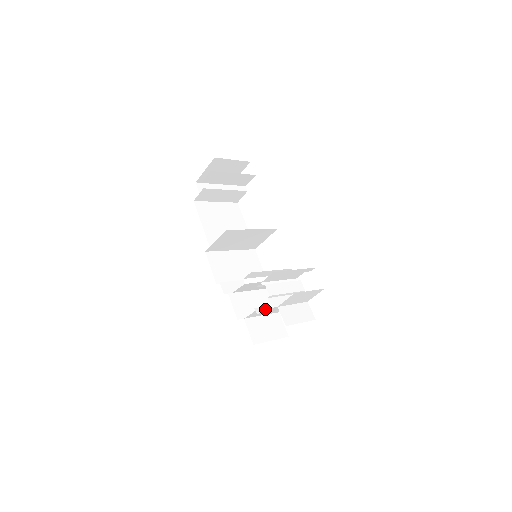
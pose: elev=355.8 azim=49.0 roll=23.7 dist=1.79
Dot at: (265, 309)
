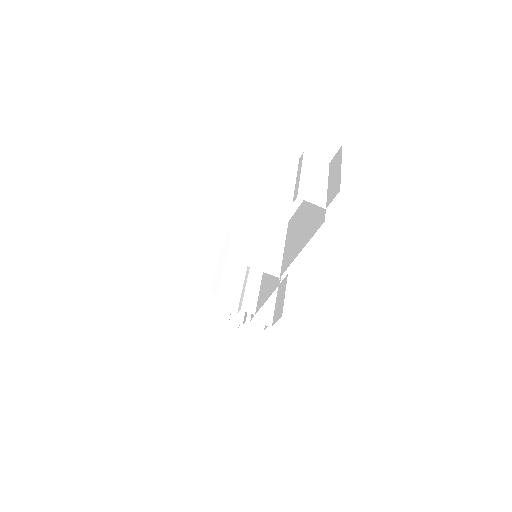
Dot at: occluded
